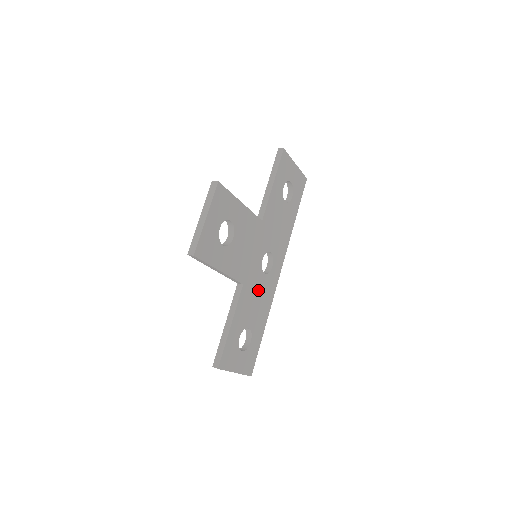
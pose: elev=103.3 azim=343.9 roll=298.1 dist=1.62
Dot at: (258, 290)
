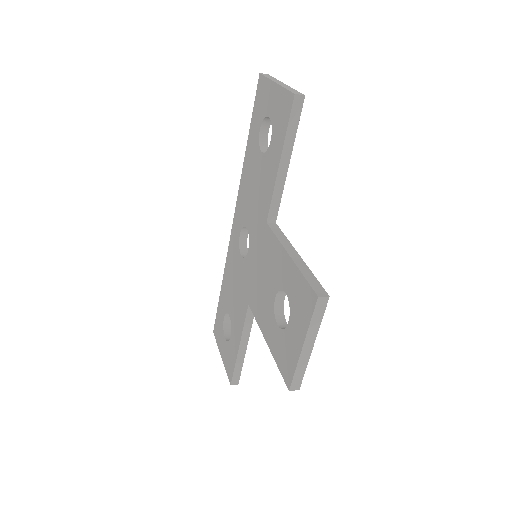
Dot at: occluded
